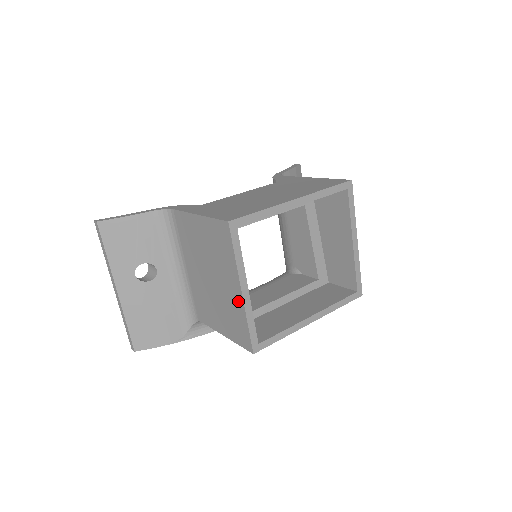
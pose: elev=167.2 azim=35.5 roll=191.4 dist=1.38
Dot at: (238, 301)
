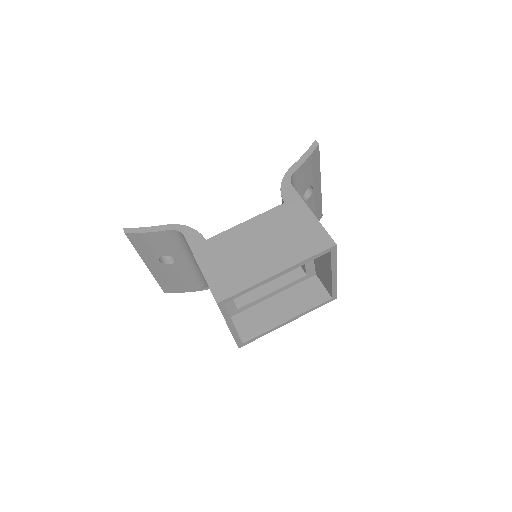
Dot at: occluded
